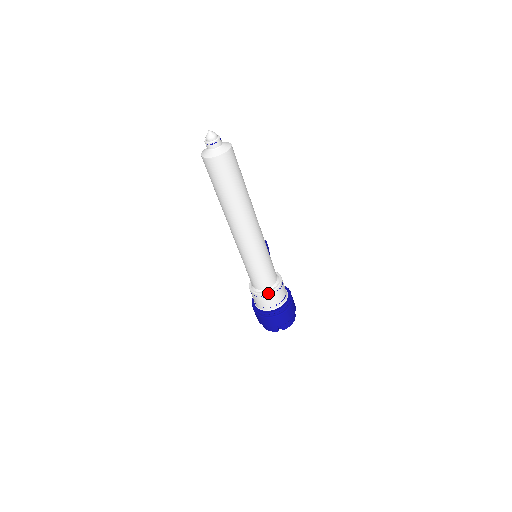
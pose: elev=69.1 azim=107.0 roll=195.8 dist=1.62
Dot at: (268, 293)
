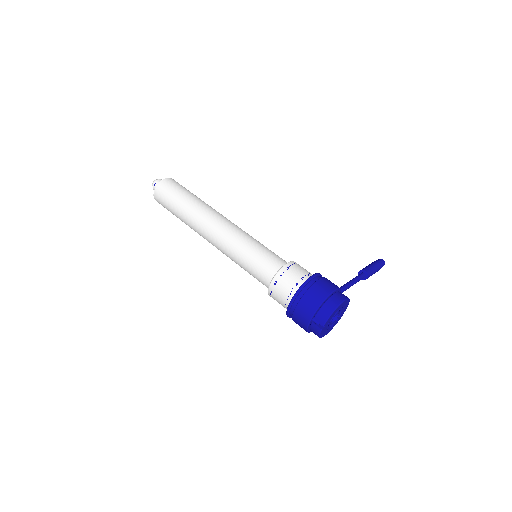
Dot at: (270, 284)
